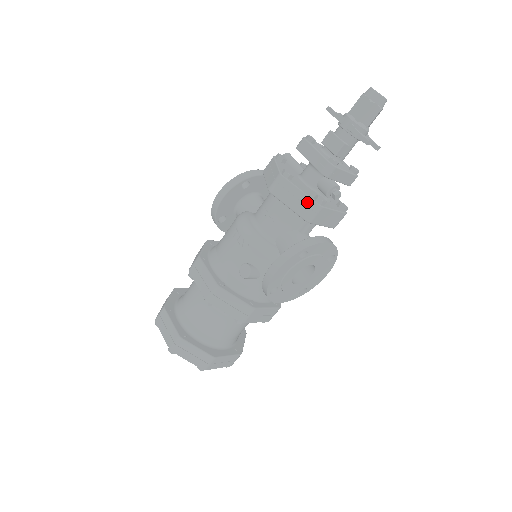
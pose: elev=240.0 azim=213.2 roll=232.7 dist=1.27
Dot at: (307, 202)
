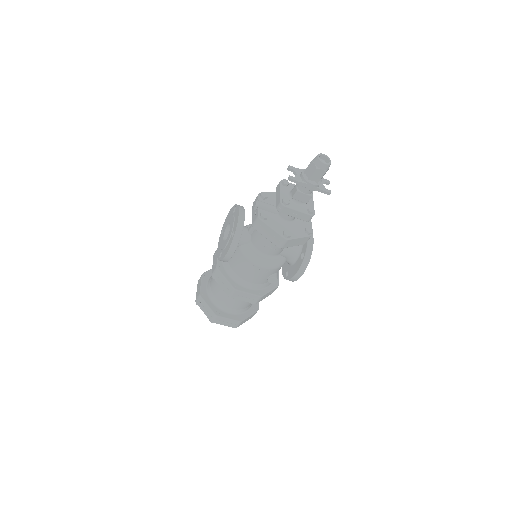
Dot at: (304, 239)
